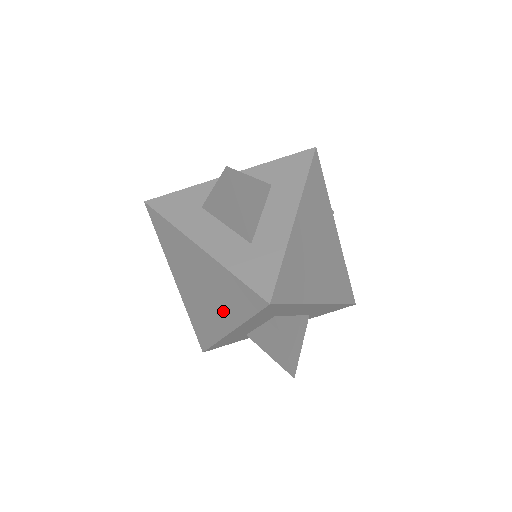
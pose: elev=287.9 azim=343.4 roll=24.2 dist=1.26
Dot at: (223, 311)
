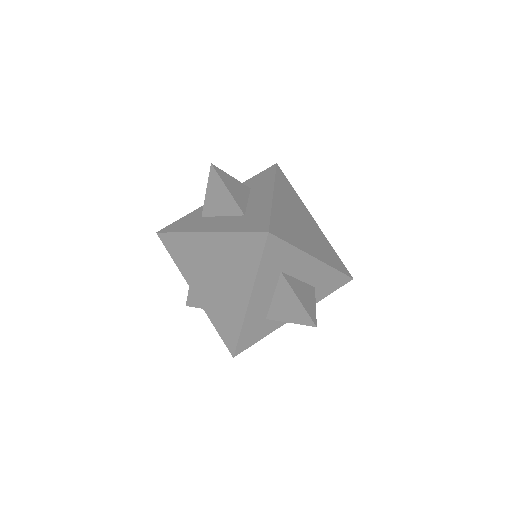
Dot at: (238, 282)
